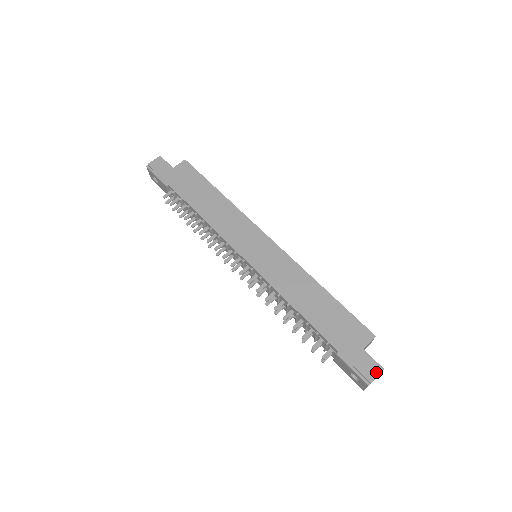
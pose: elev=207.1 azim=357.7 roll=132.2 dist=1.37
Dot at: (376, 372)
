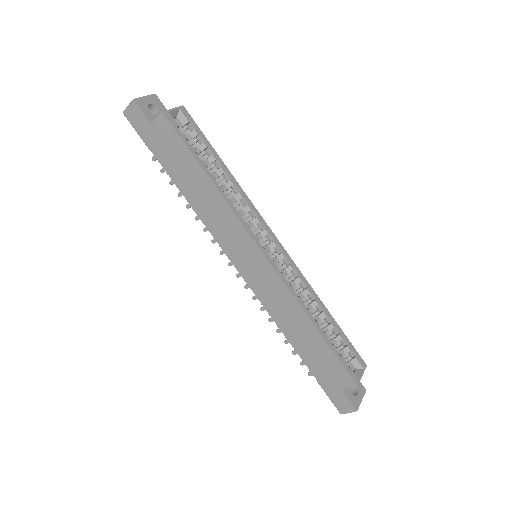
Dot at: (349, 410)
